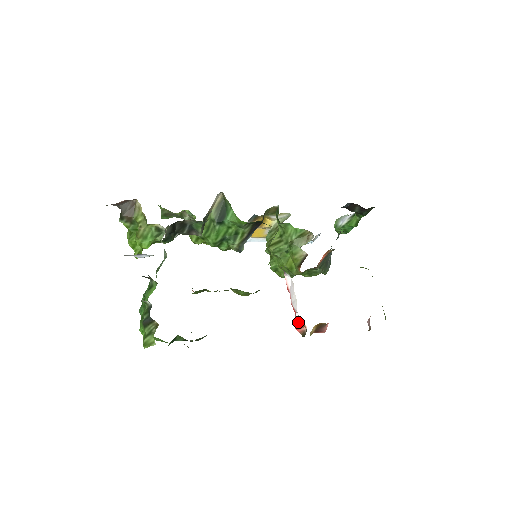
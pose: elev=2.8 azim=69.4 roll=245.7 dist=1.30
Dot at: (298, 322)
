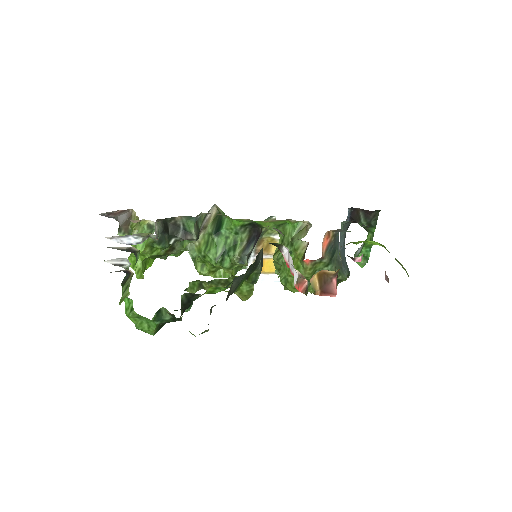
Dot at: (297, 278)
